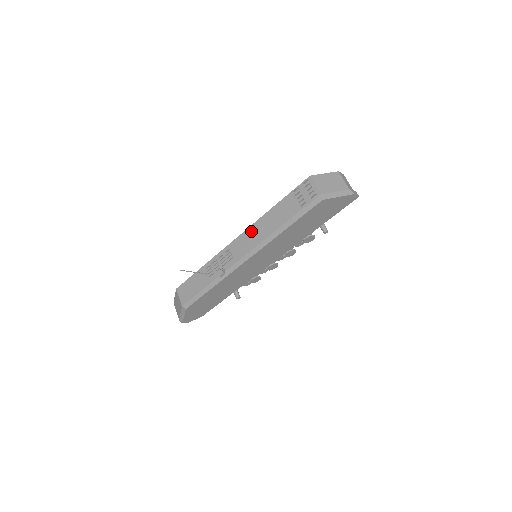
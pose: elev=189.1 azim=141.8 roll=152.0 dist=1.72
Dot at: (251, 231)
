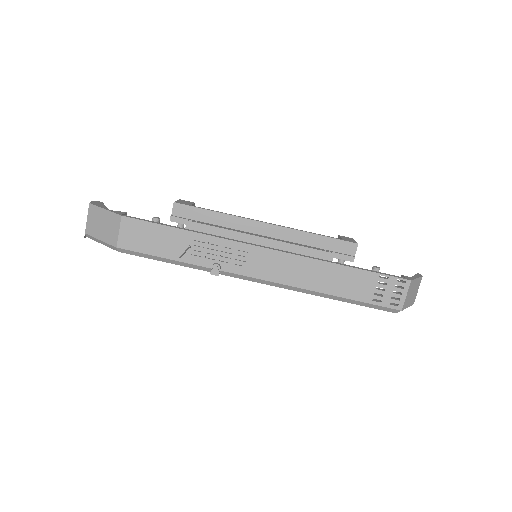
Dot at: (294, 262)
